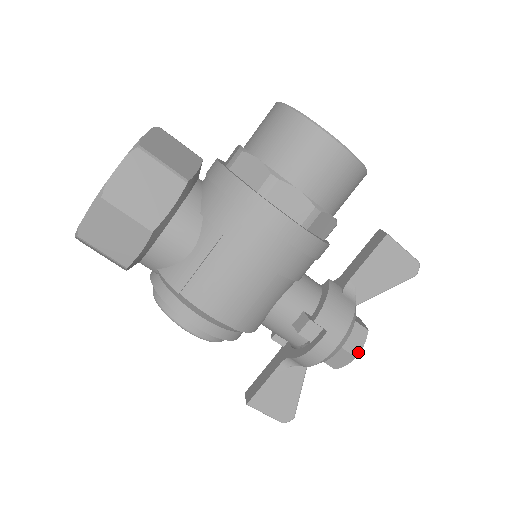
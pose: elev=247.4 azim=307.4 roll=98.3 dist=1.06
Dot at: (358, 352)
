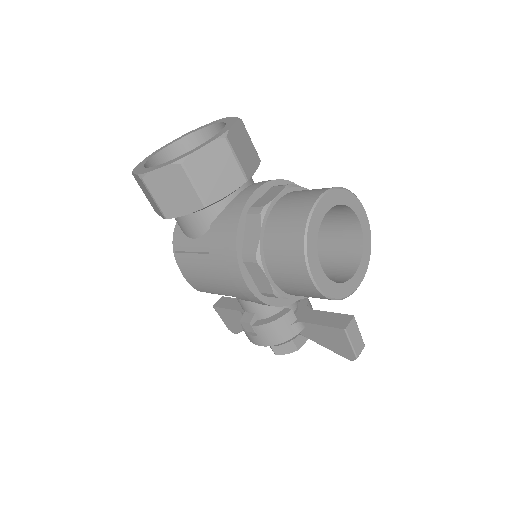
Dot at: (280, 354)
